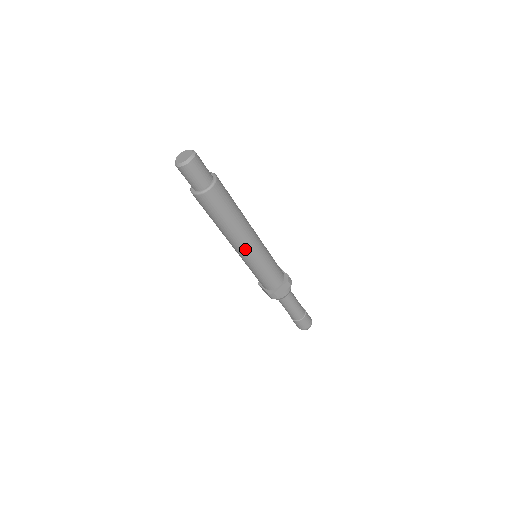
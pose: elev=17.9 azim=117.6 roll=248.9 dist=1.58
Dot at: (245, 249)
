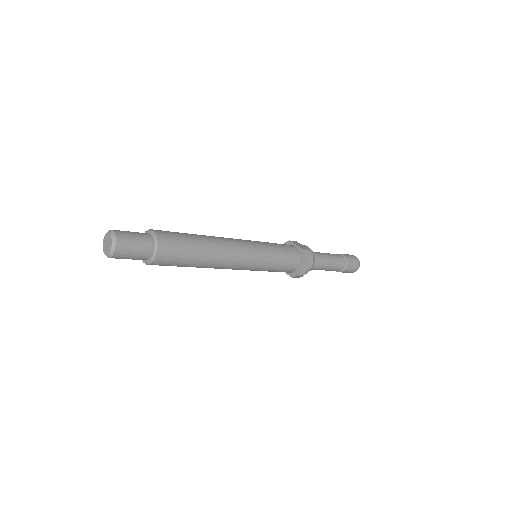
Dot at: (237, 266)
